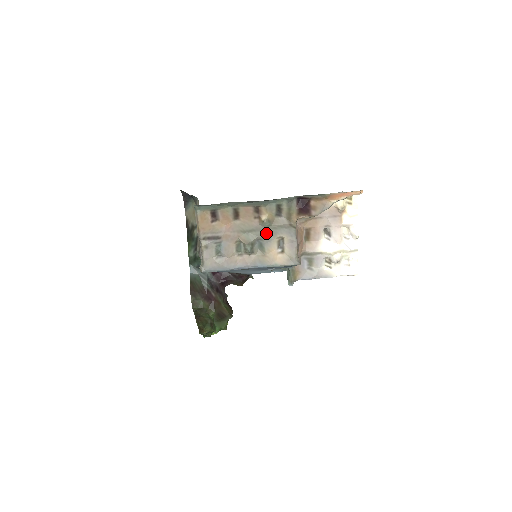
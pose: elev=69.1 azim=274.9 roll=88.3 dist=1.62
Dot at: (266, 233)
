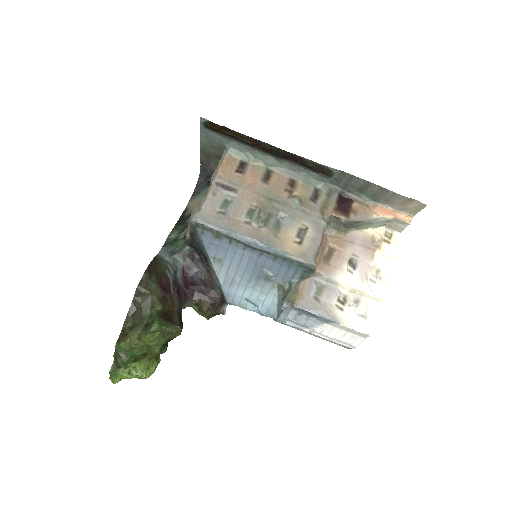
Dot at: (291, 212)
